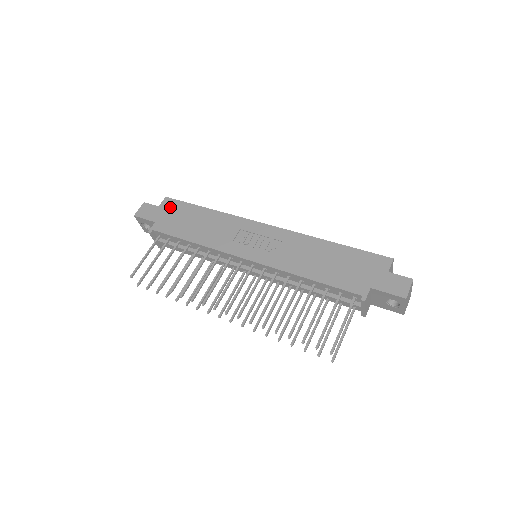
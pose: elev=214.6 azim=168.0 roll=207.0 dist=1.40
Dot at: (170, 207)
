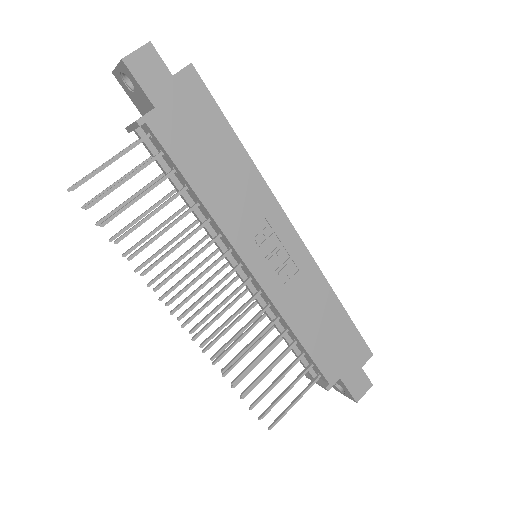
Dot at: (191, 94)
